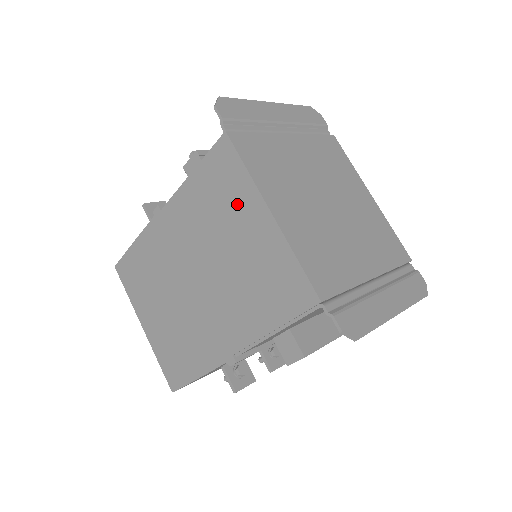
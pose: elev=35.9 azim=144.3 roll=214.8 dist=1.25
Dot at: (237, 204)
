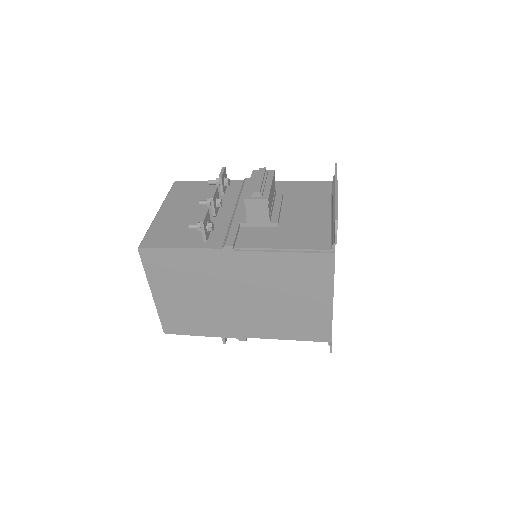
Dot at: (312, 286)
